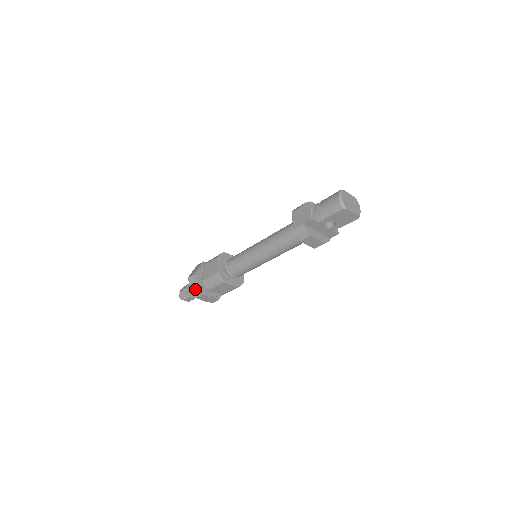
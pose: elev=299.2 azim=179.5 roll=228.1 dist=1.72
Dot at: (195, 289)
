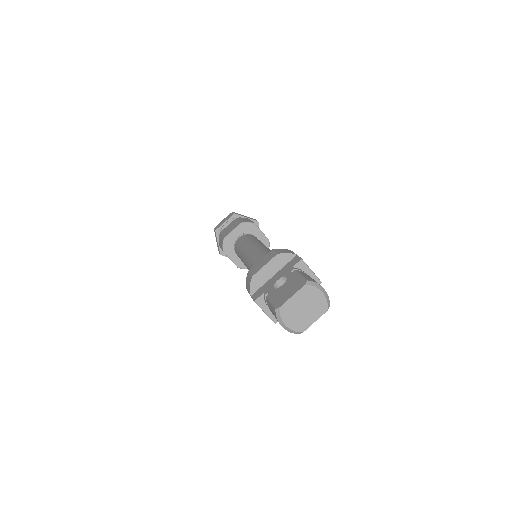
Dot at: occluded
